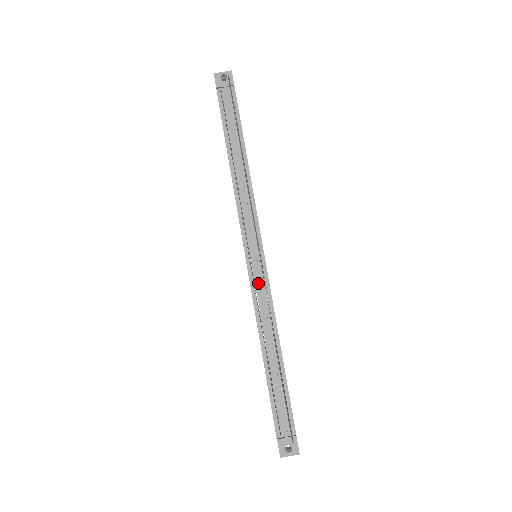
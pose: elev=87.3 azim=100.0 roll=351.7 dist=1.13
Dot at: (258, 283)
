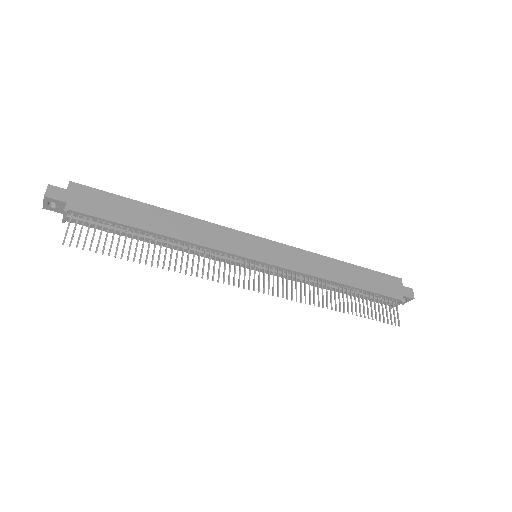
Dot at: (279, 275)
